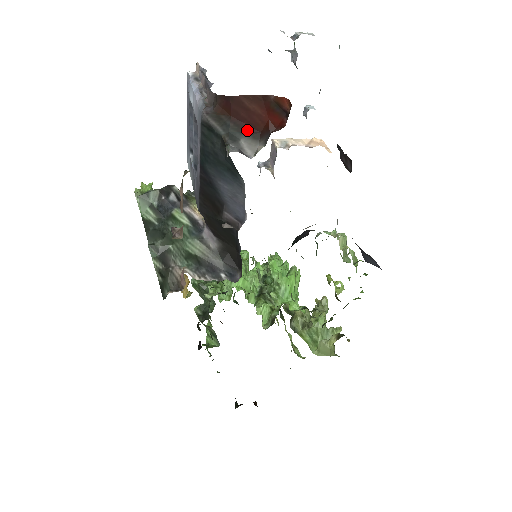
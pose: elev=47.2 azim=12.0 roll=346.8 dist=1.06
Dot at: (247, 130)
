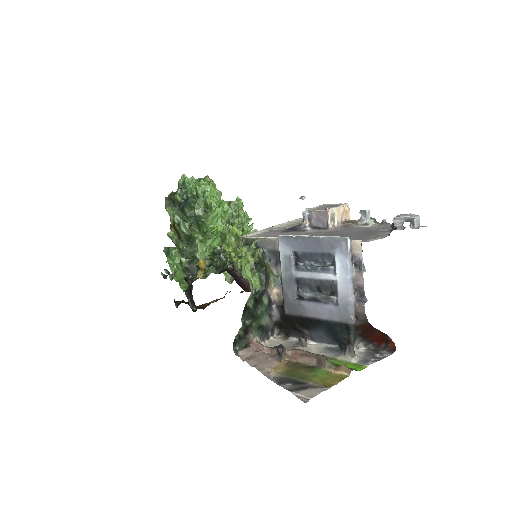
Dot at: (363, 336)
